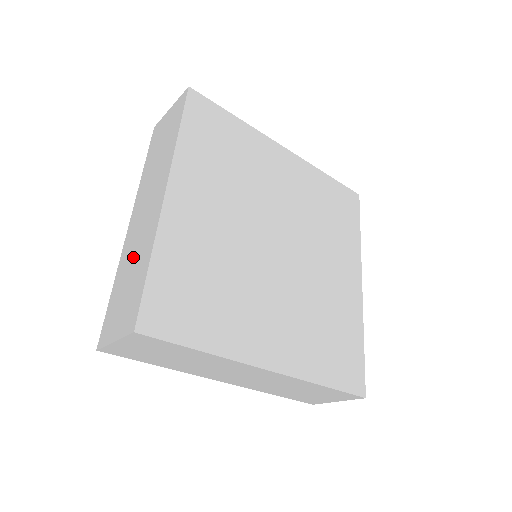
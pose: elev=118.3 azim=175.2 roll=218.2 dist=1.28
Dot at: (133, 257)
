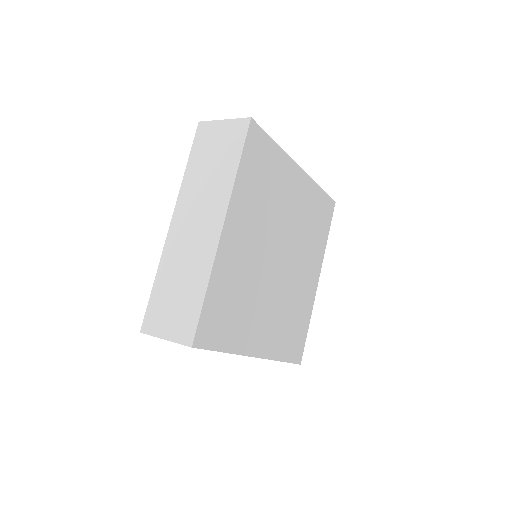
Dot at: (182, 269)
